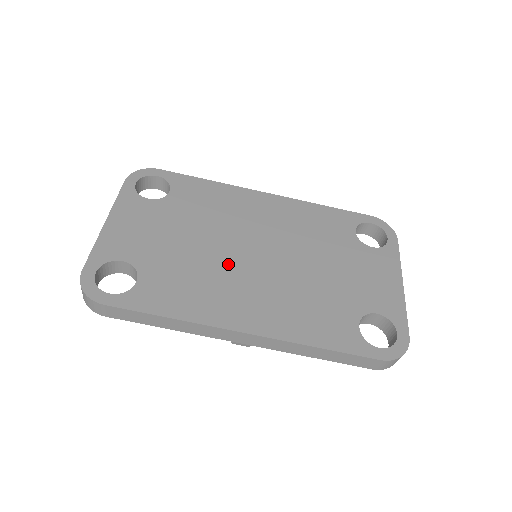
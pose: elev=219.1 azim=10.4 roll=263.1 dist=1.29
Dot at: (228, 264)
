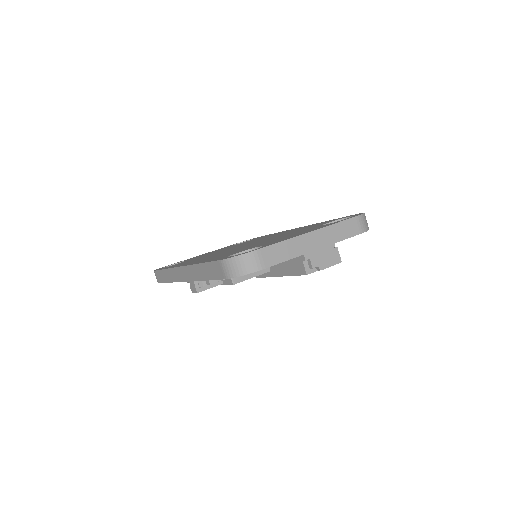
Dot at: occluded
